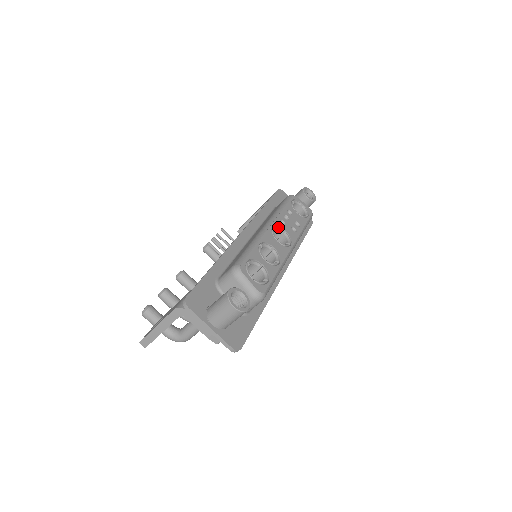
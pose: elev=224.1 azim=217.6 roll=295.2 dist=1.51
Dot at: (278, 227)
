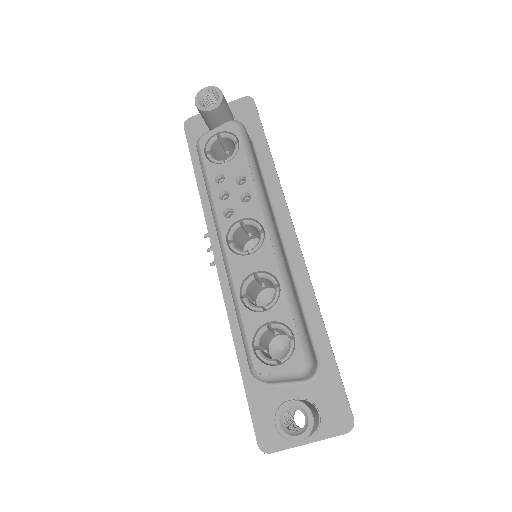
Dot at: (231, 230)
